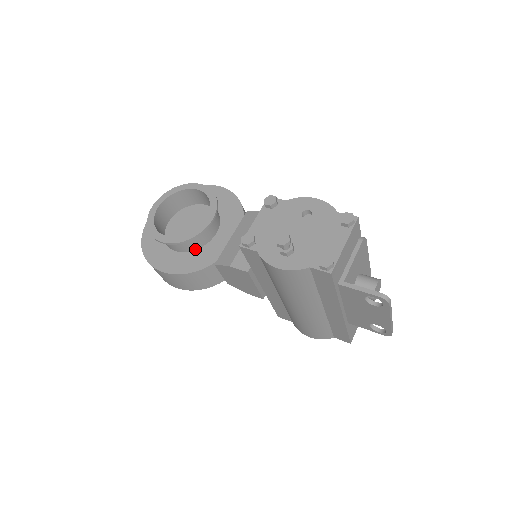
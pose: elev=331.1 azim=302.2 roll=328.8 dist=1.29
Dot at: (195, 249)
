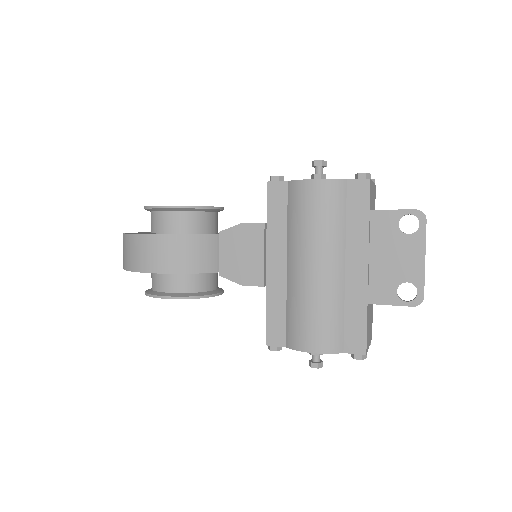
Dot at: (193, 232)
